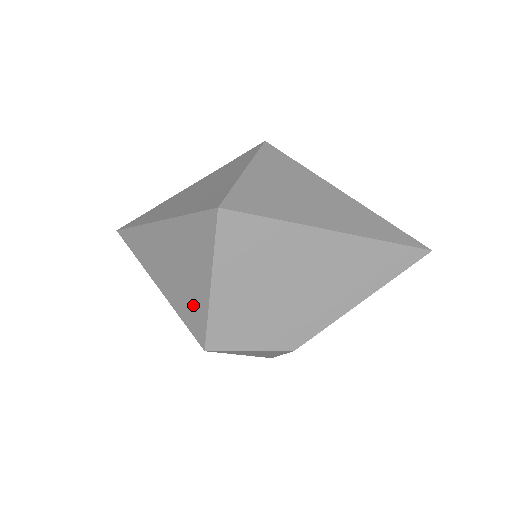
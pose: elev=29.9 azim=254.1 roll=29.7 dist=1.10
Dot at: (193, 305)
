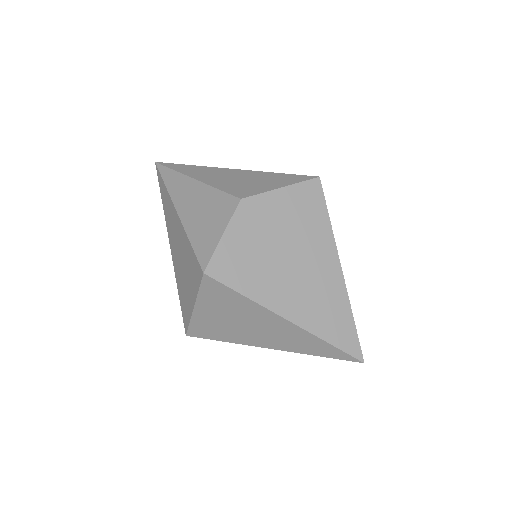
Dot at: occluded
